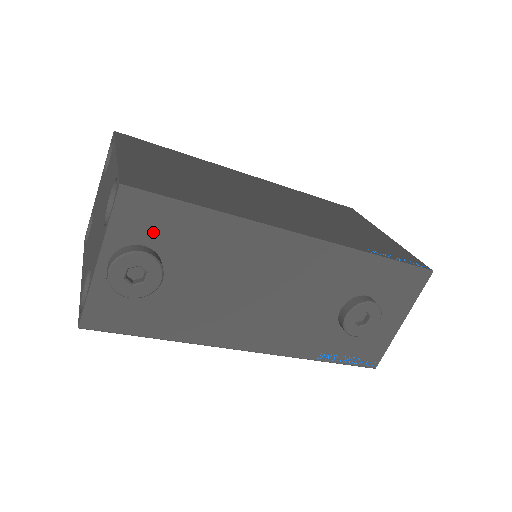
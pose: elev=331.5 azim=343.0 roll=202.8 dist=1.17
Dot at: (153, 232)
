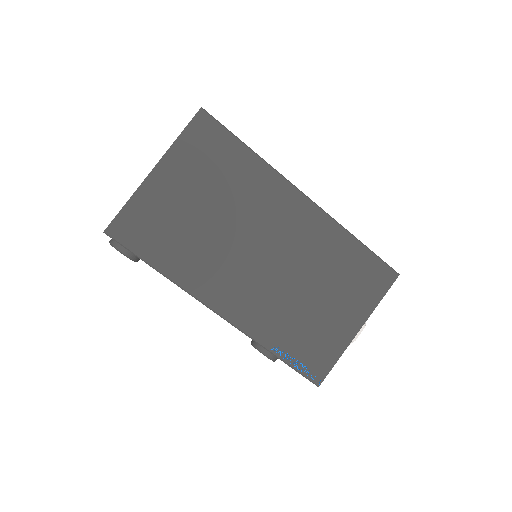
Dot at: occluded
